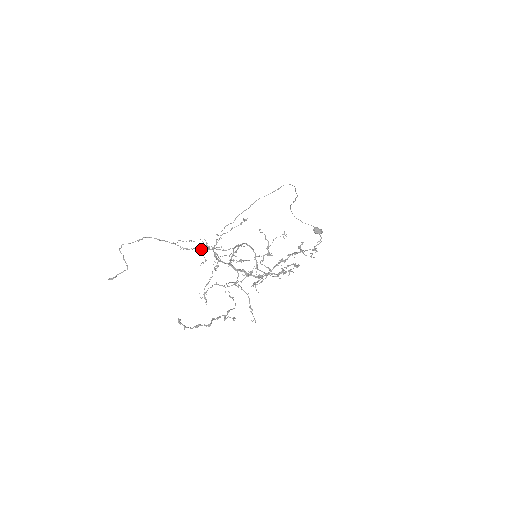
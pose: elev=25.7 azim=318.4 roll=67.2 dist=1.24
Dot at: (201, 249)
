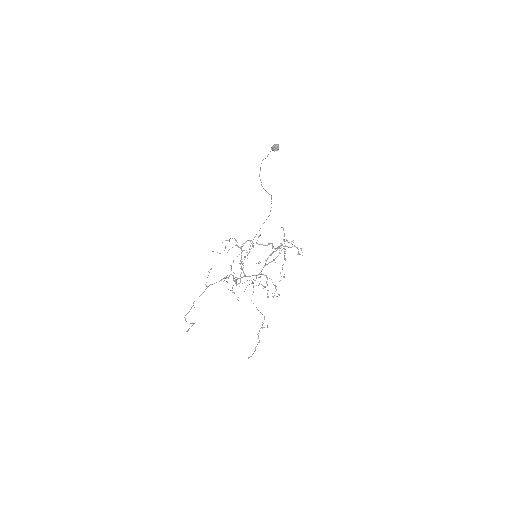
Dot at: (224, 278)
